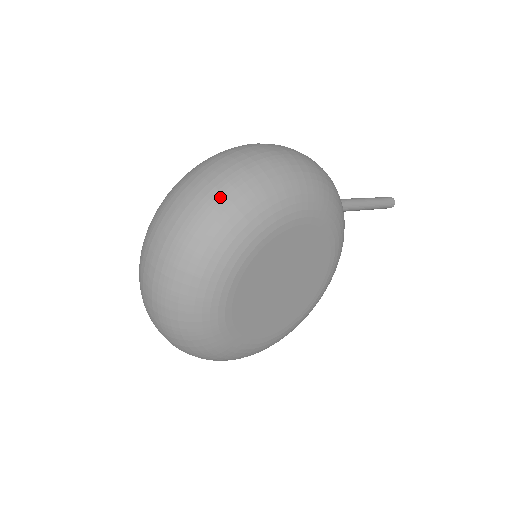
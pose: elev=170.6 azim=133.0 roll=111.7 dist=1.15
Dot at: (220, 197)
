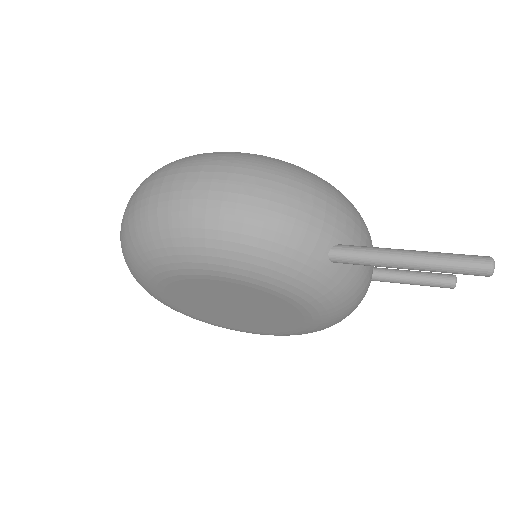
Dot at: (127, 228)
